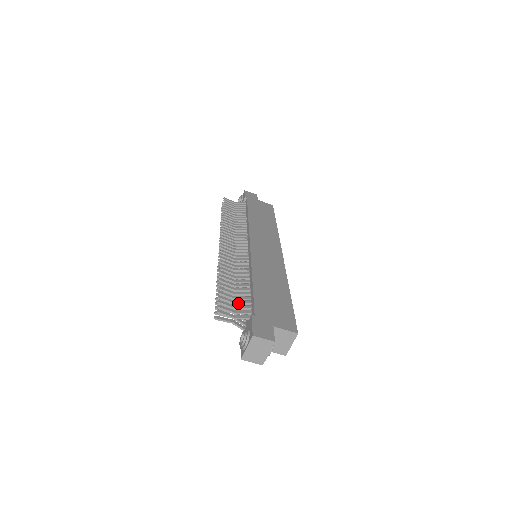
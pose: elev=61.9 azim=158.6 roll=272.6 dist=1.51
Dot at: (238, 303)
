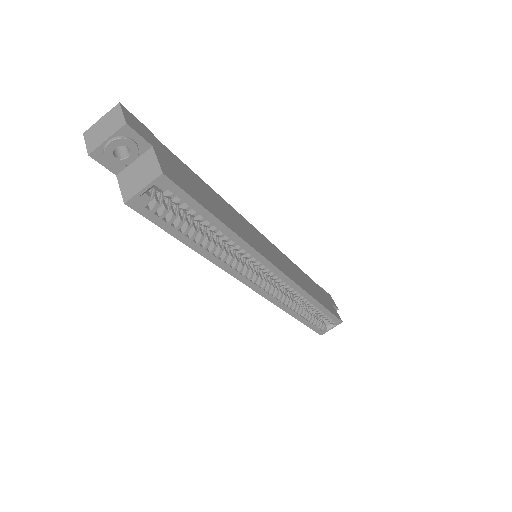
Dot at: occluded
